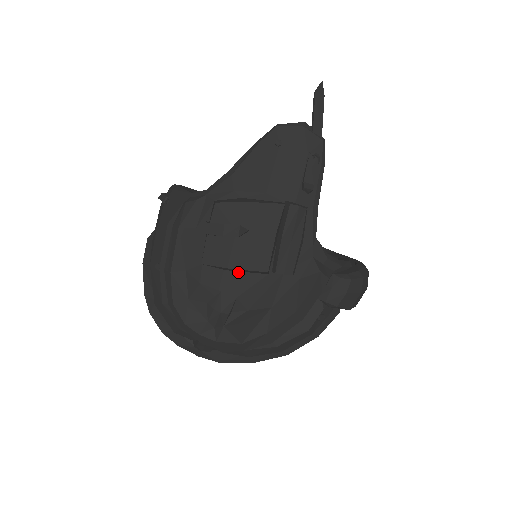
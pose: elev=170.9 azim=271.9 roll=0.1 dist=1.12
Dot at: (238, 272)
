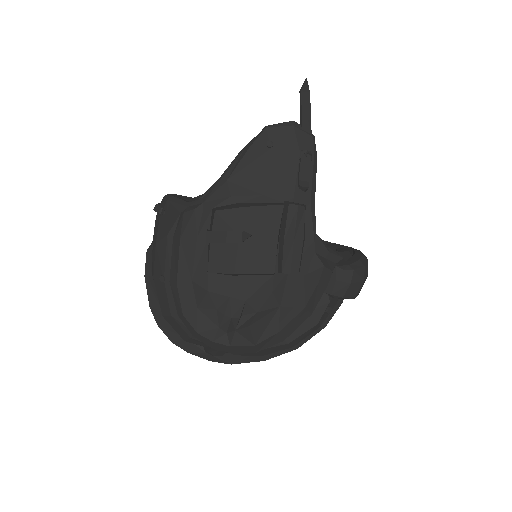
Dot at: (244, 276)
